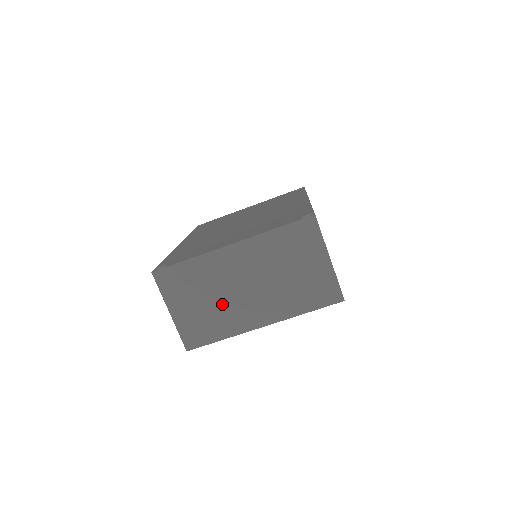
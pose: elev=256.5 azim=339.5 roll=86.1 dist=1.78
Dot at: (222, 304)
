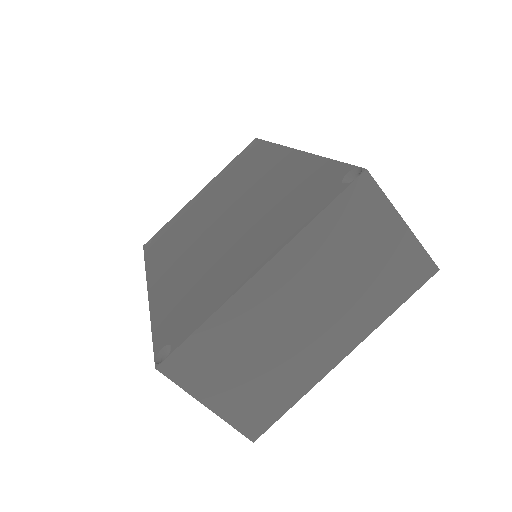
Dot at: (279, 358)
